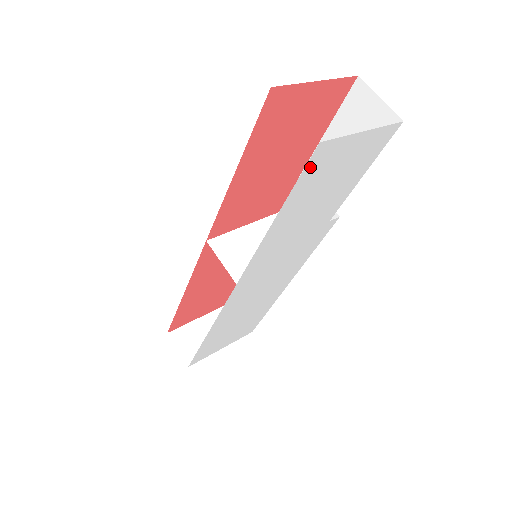
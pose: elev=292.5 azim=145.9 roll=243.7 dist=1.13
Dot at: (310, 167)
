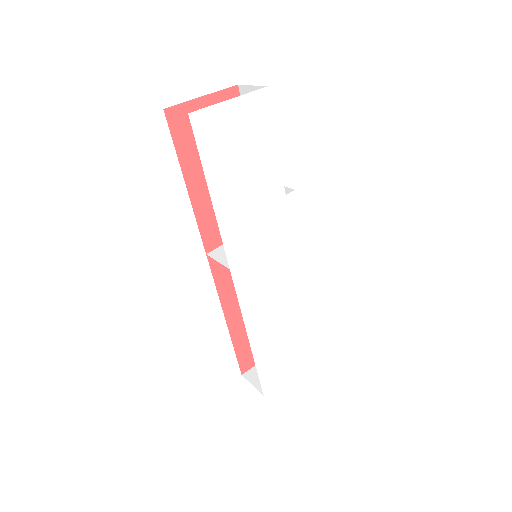
Dot at: (200, 137)
